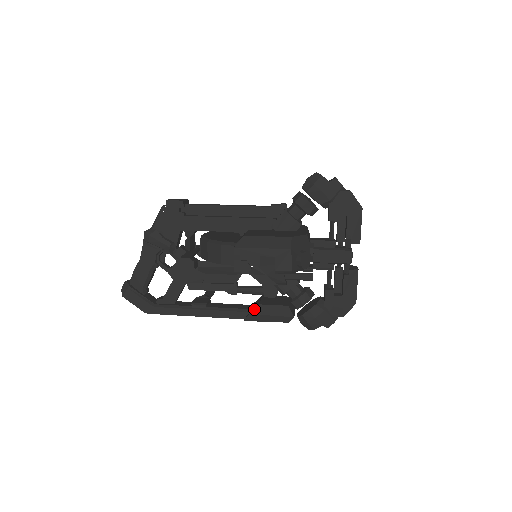
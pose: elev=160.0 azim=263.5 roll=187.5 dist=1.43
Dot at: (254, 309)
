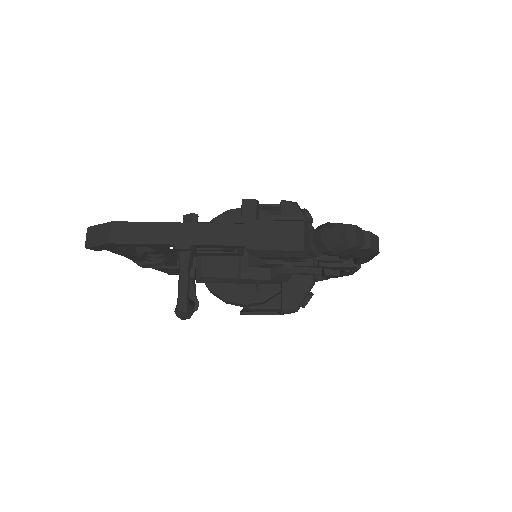
Dot at: occluded
